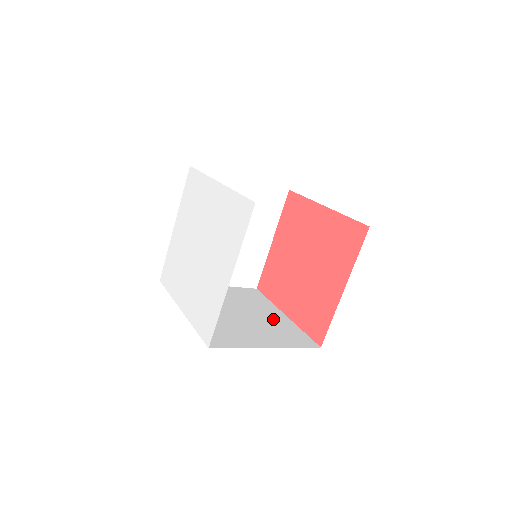
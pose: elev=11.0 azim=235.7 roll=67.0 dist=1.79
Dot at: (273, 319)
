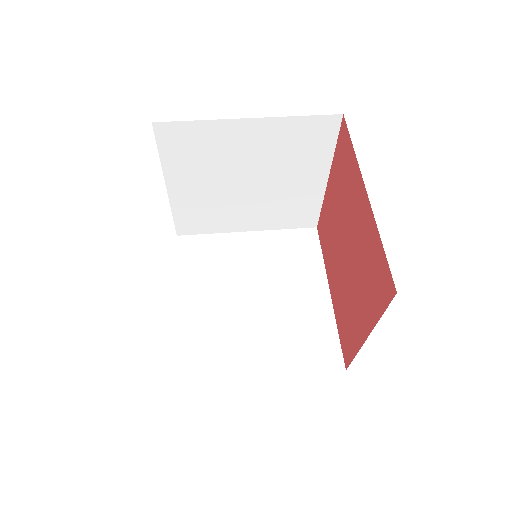
Dot at: (303, 306)
